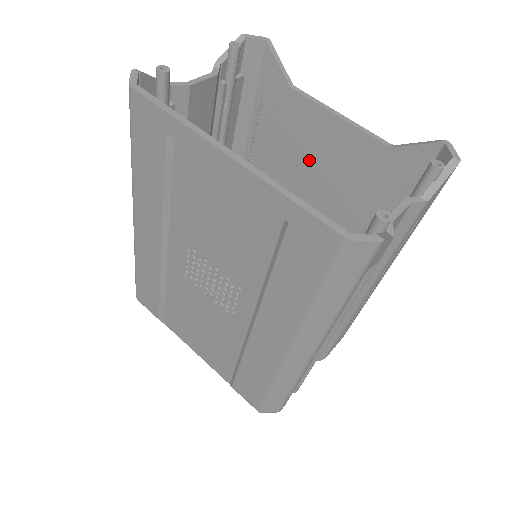
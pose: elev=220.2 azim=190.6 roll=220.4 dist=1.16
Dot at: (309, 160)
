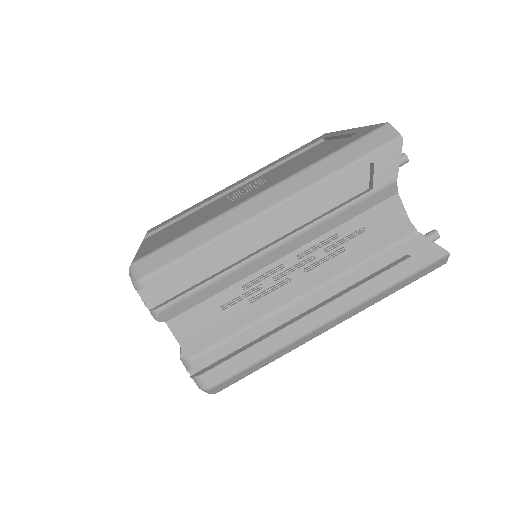
Dot at: occluded
